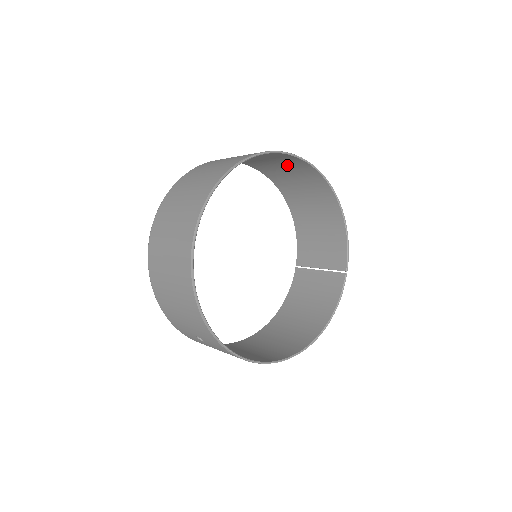
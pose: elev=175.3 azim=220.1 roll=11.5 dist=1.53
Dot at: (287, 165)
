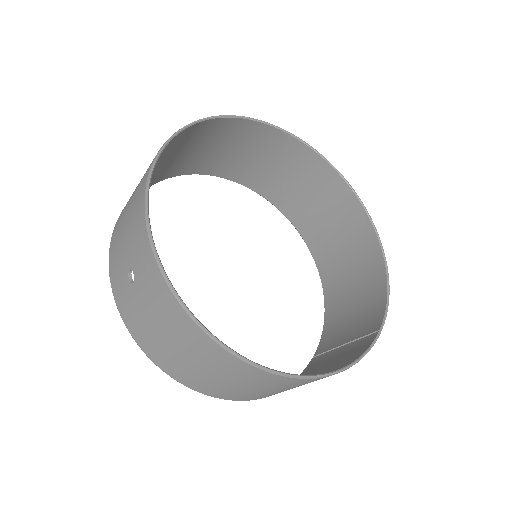
Dot at: (326, 200)
